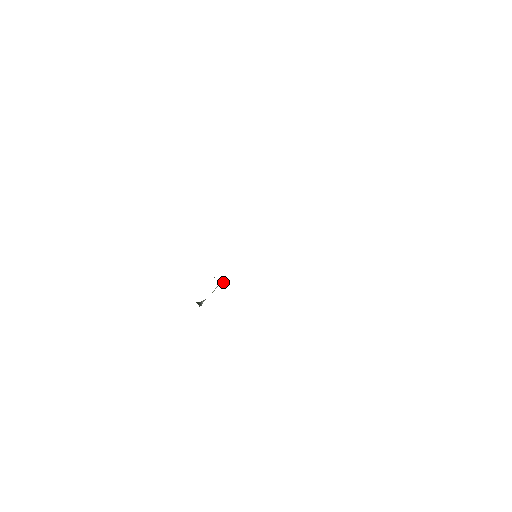
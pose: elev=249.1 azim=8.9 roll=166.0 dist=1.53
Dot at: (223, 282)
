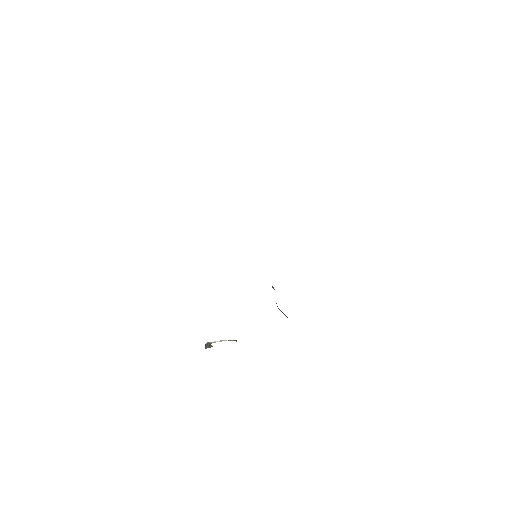
Dot at: (211, 345)
